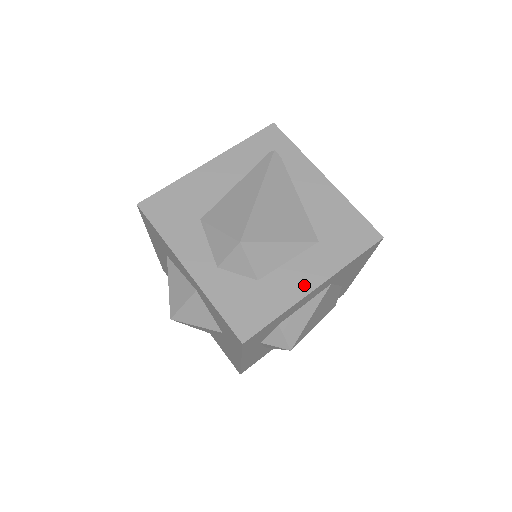
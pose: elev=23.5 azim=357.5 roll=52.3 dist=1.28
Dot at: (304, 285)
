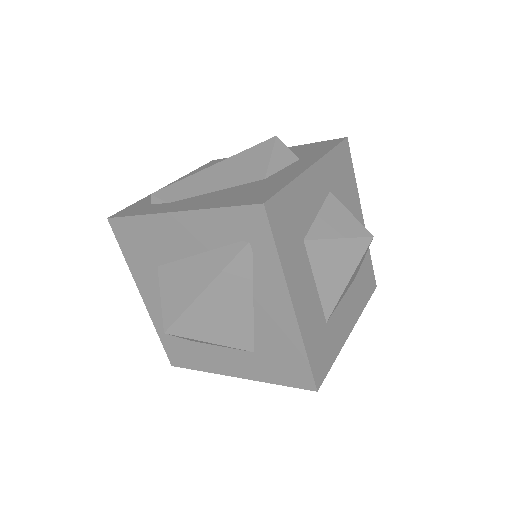
Dot at: (226, 369)
